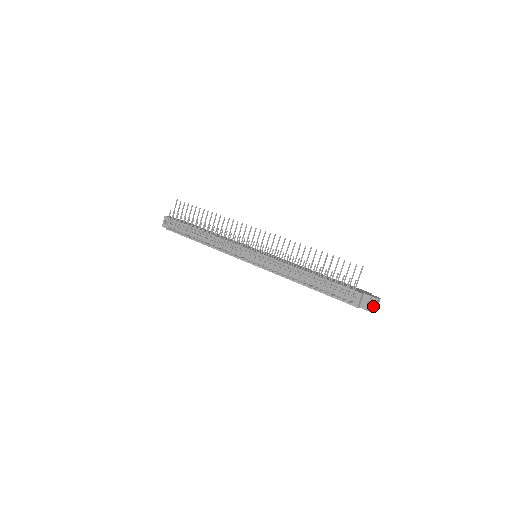
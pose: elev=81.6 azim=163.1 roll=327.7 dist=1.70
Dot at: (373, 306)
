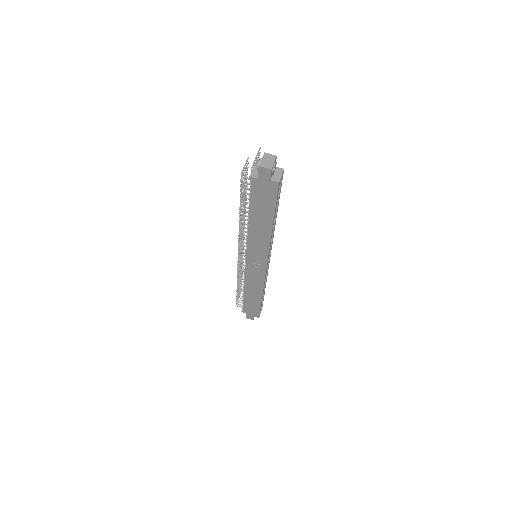
Dot at: (259, 161)
